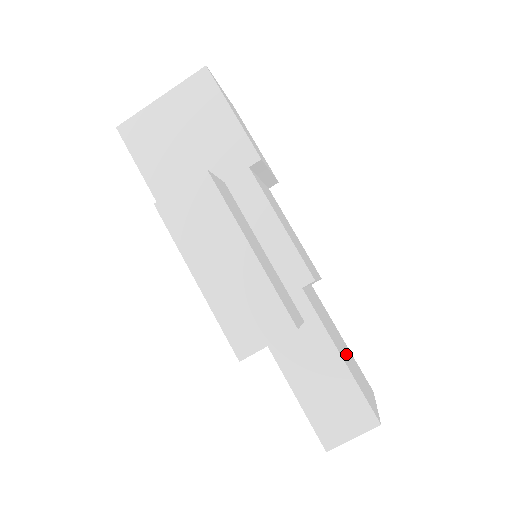
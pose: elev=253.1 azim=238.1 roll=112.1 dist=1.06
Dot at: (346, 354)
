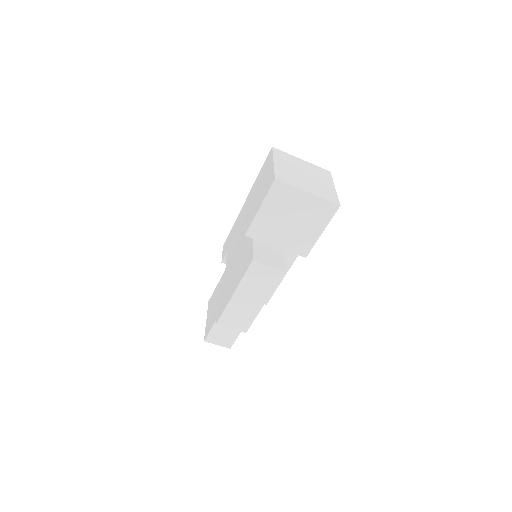
Dot at: occluded
